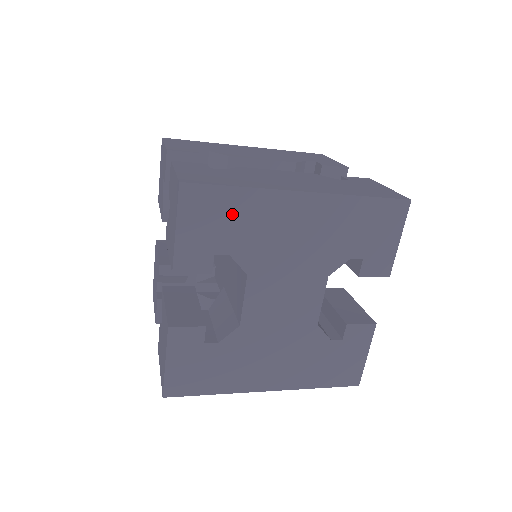
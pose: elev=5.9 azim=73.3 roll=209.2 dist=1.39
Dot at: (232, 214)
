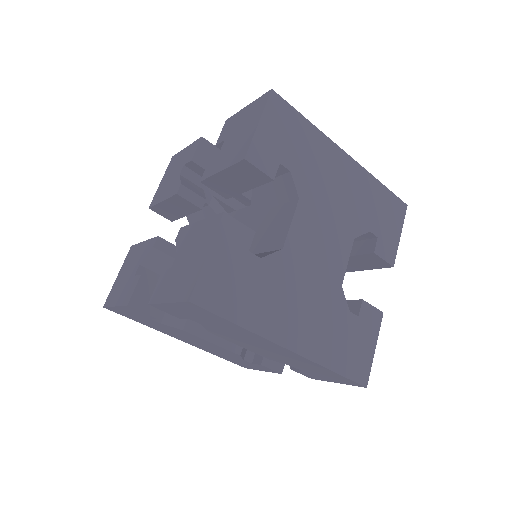
Dot at: (299, 138)
